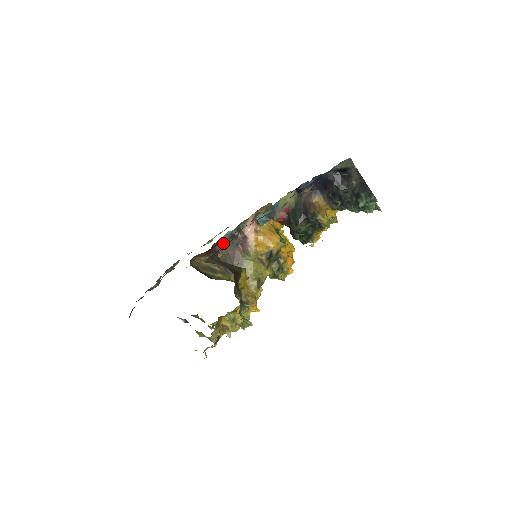
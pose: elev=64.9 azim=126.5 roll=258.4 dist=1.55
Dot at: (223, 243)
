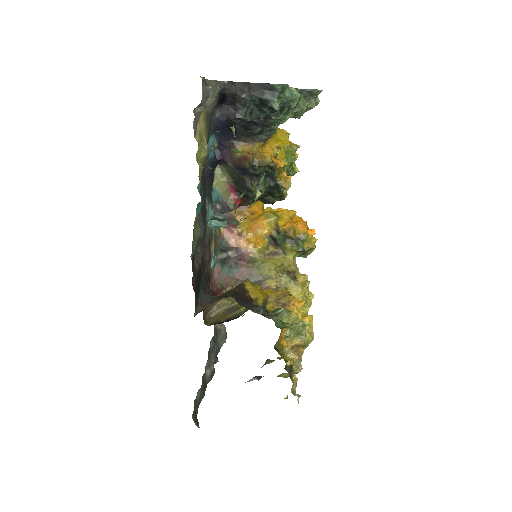
Dot at: (221, 276)
